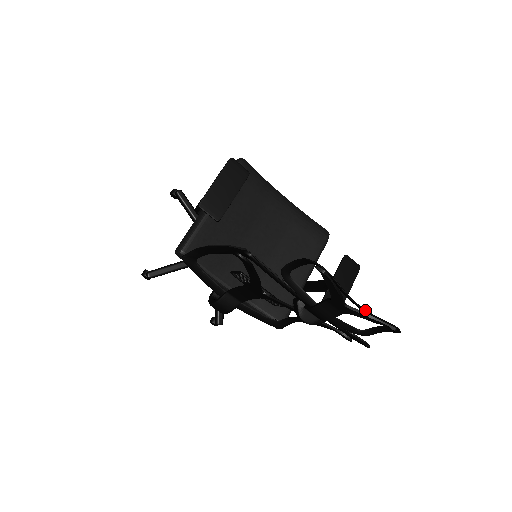
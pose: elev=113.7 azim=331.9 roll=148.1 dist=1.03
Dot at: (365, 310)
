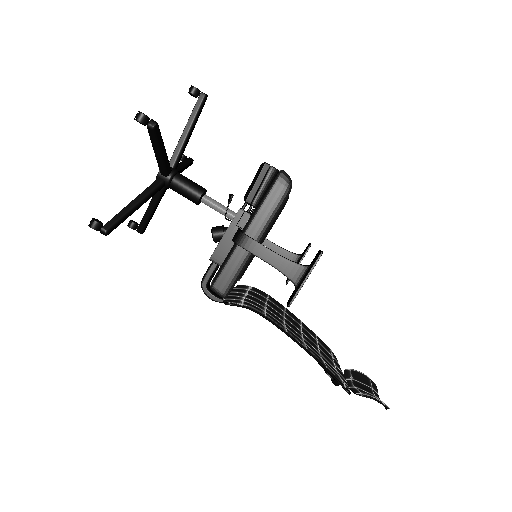
Dot at: (379, 398)
